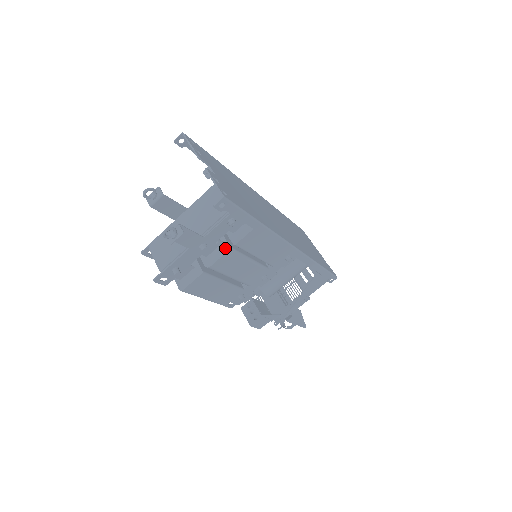
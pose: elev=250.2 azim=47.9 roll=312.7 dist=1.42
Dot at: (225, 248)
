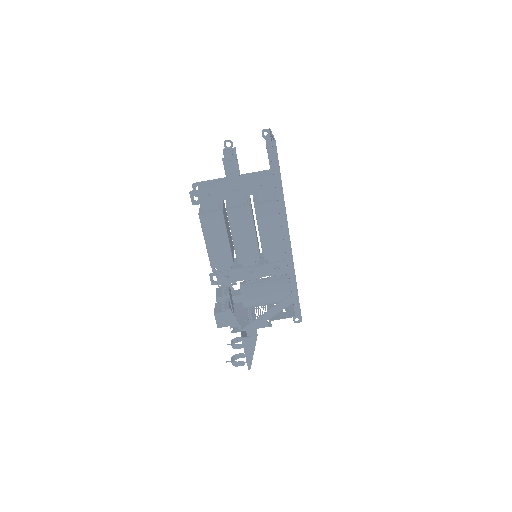
Dot at: (247, 205)
